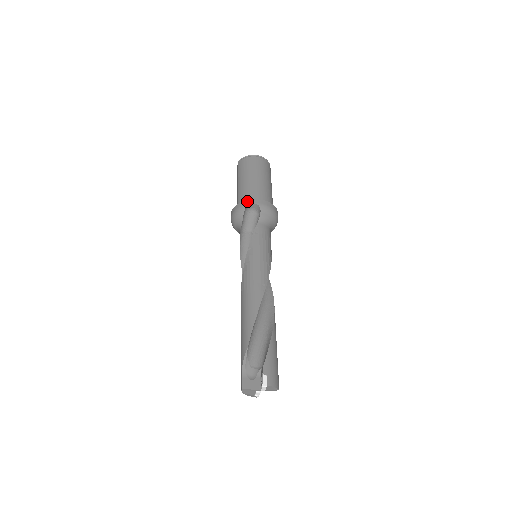
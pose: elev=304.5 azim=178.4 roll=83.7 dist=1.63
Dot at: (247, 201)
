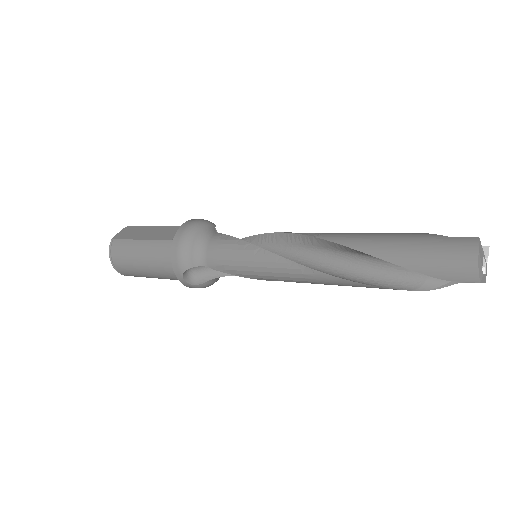
Dot at: occluded
